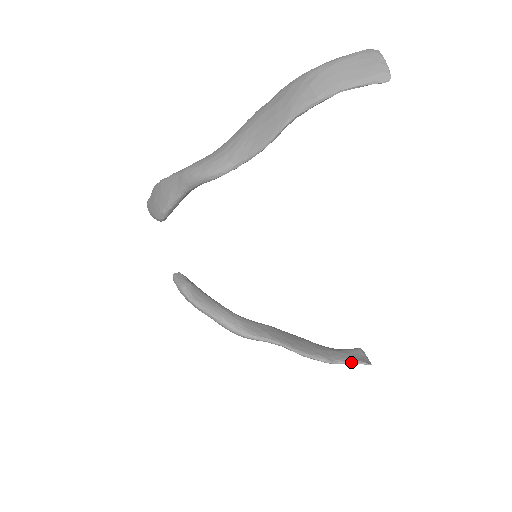
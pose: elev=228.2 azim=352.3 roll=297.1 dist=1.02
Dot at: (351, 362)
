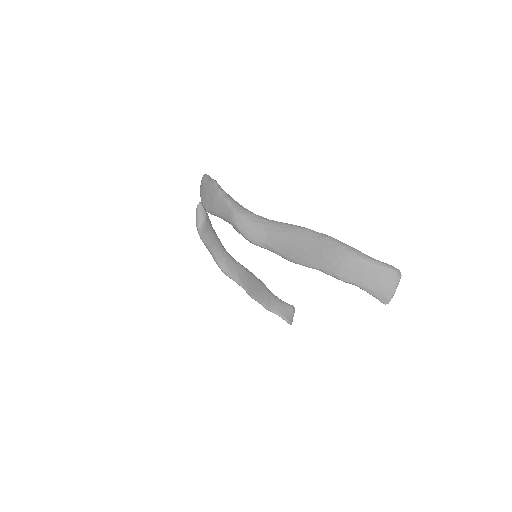
Dot at: (280, 316)
